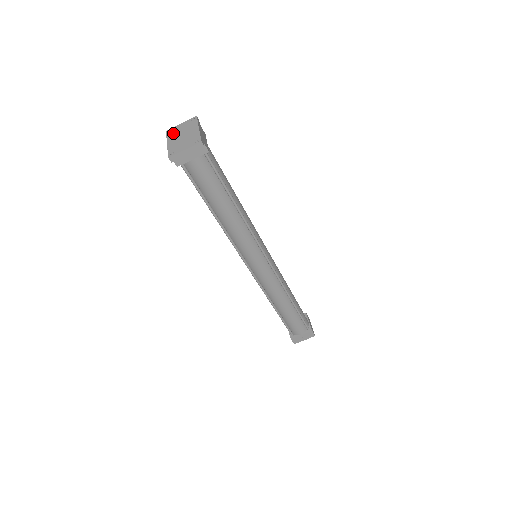
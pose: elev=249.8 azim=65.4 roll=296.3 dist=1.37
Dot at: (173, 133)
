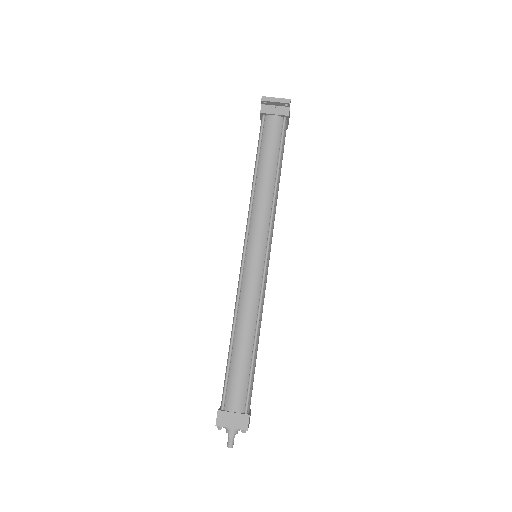
Dot at: occluded
